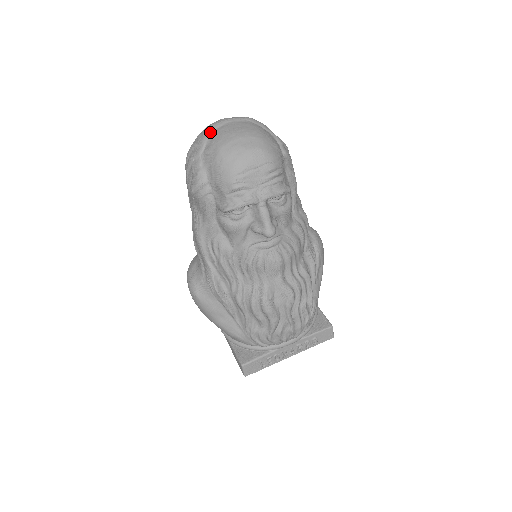
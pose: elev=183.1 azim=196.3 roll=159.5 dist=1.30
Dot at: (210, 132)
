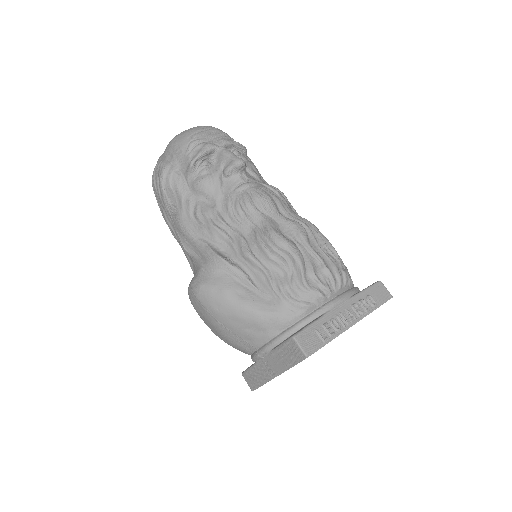
Dot at: occluded
